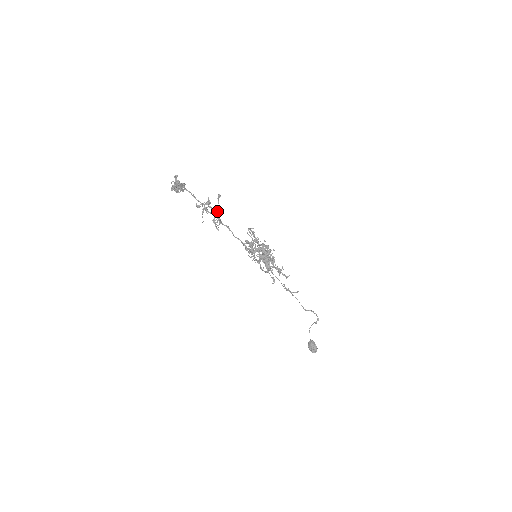
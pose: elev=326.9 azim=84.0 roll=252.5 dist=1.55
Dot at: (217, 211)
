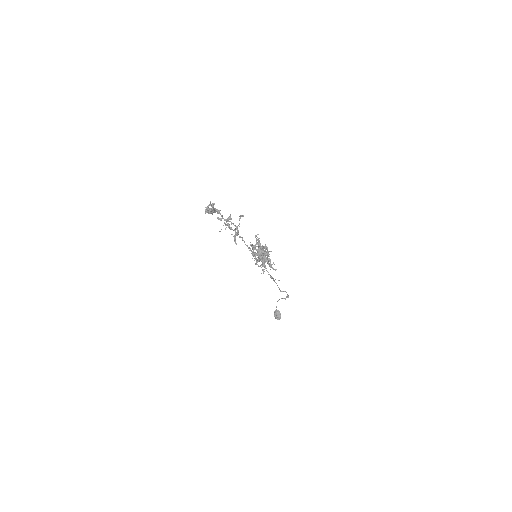
Dot at: (237, 226)
